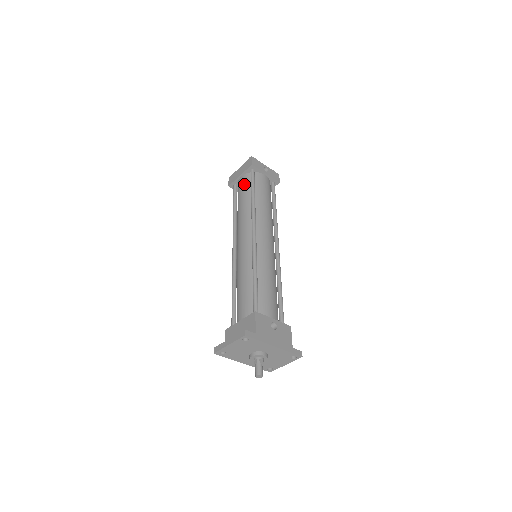
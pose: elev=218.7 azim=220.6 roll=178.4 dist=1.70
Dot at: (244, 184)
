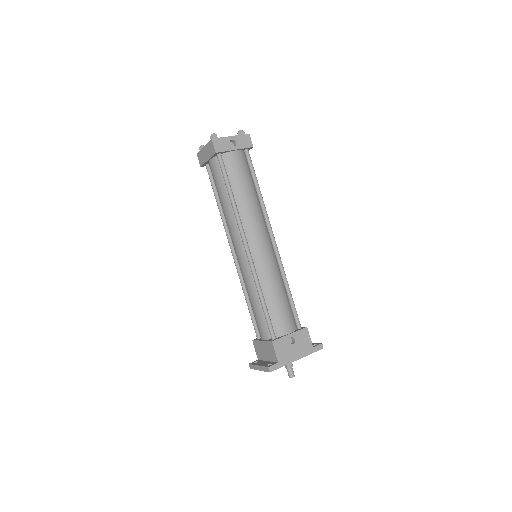
Dot at: (216, 174)
